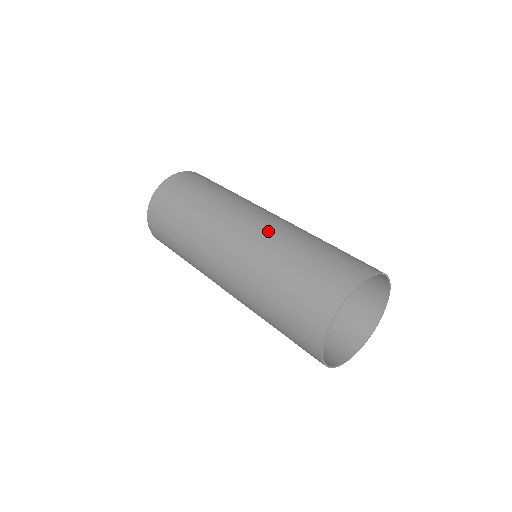
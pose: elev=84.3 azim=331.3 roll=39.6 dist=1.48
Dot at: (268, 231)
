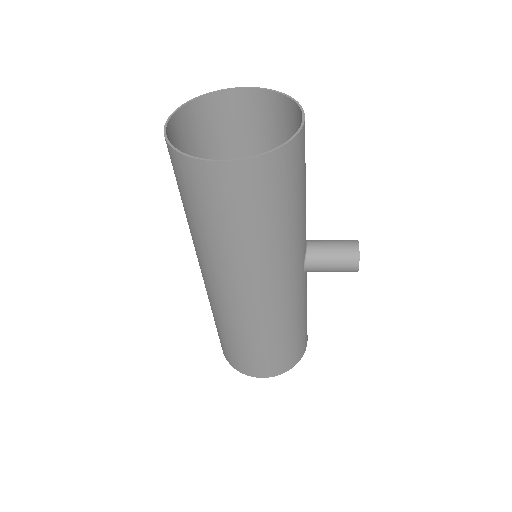
Dot at: occluded
